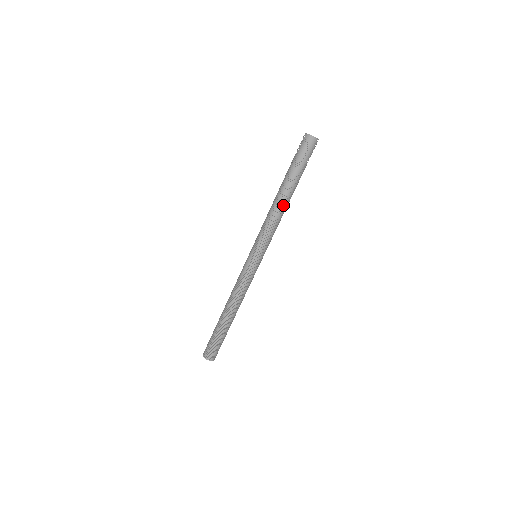
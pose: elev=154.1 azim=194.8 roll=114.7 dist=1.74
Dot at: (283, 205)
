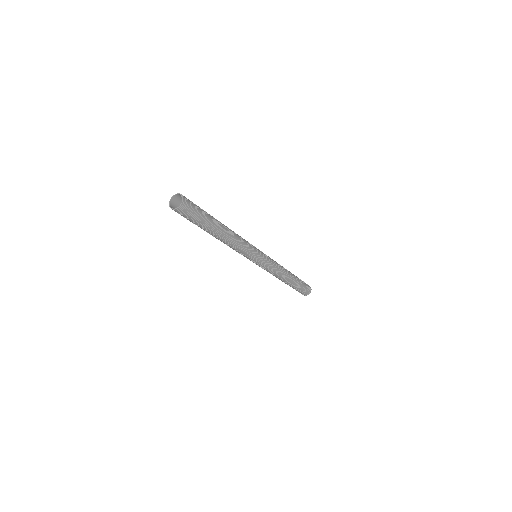
Dot at: (226, 240)
